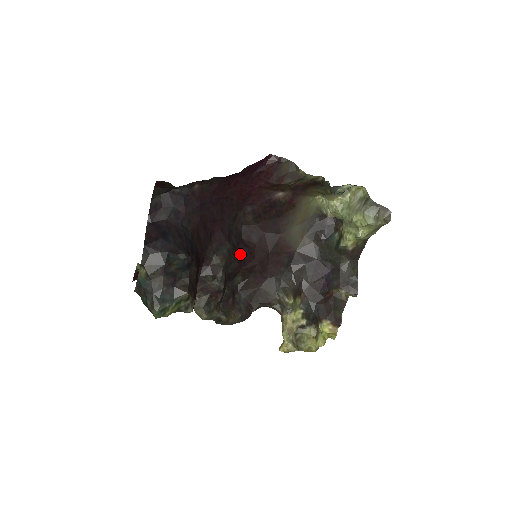
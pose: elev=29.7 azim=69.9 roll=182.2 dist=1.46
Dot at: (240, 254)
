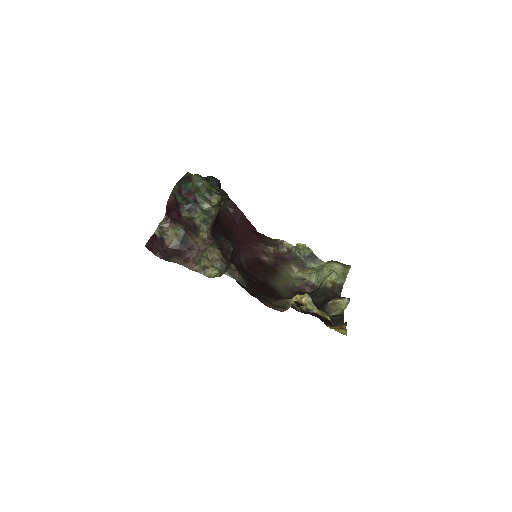
Dot at: occluded
